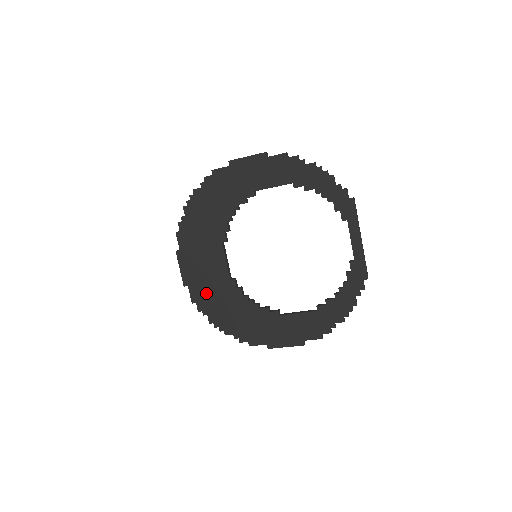
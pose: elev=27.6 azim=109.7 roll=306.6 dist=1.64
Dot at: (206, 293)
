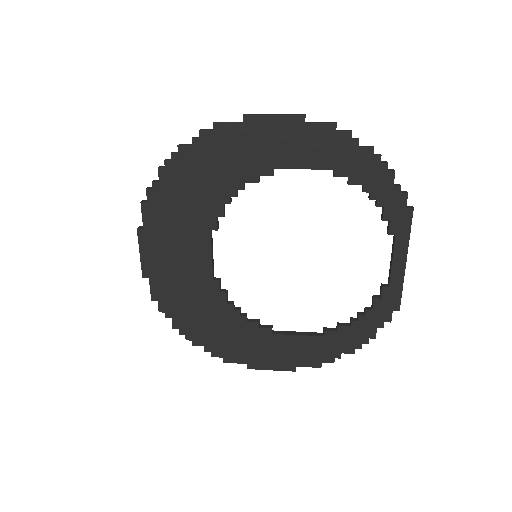
Dot at: (174, 291)
